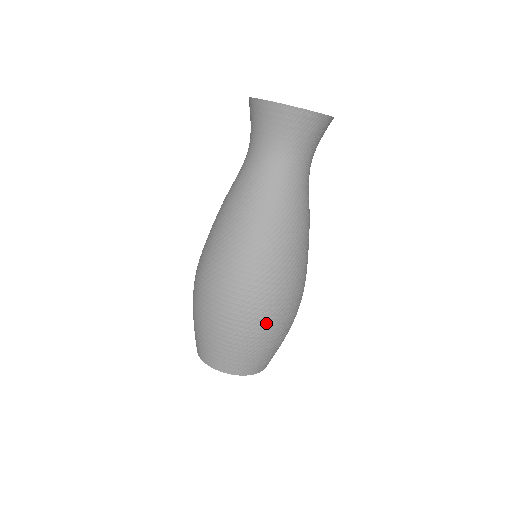
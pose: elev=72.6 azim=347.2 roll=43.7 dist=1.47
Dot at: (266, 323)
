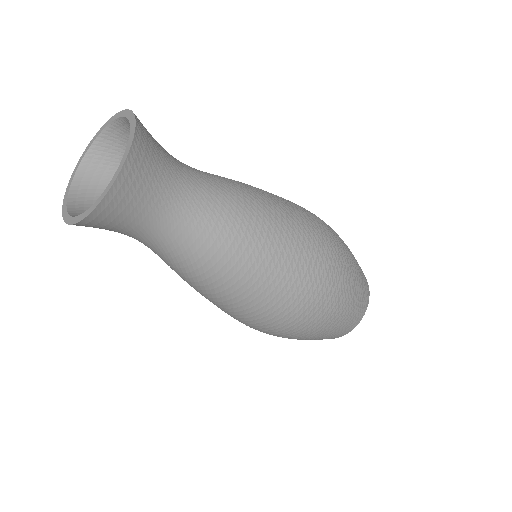
Dot at: (340, 285)
